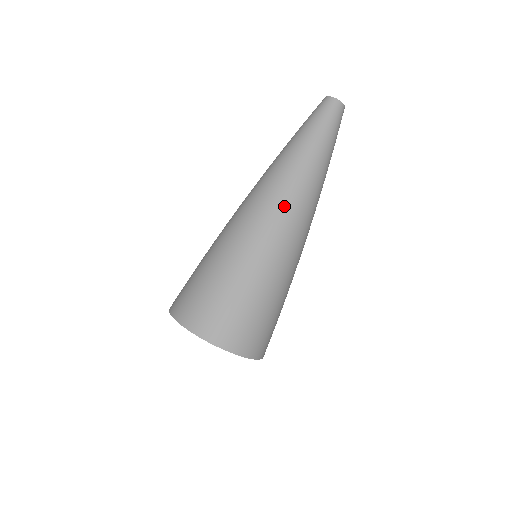
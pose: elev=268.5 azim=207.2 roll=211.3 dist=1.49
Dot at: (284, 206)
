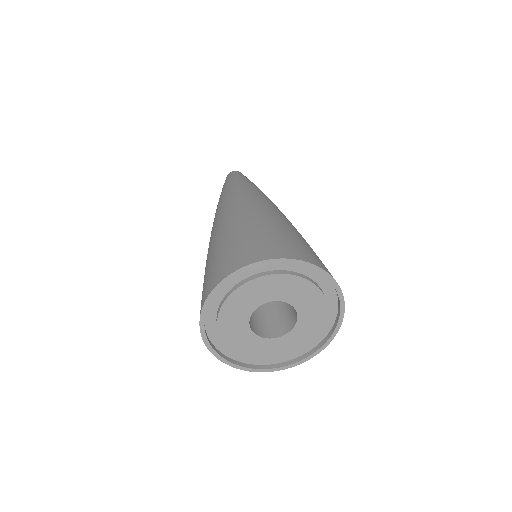
Dot at: (248, 195)
